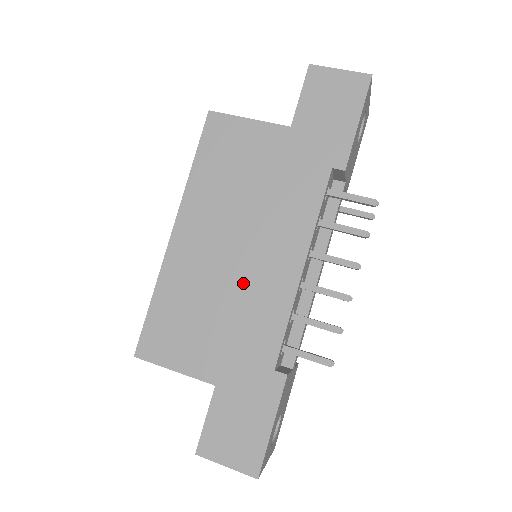
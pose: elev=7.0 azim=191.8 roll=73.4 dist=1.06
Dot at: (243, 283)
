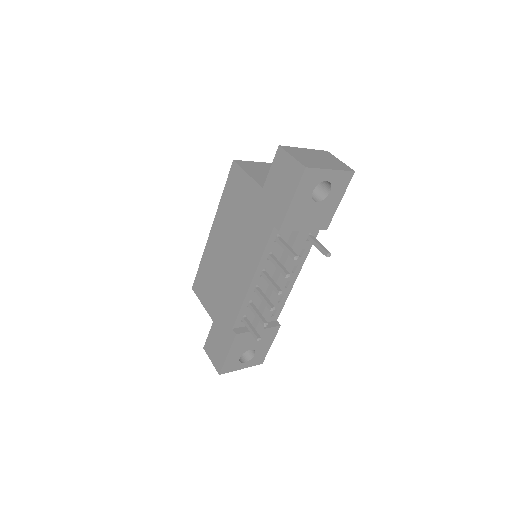
Dot at: (229, 275)
